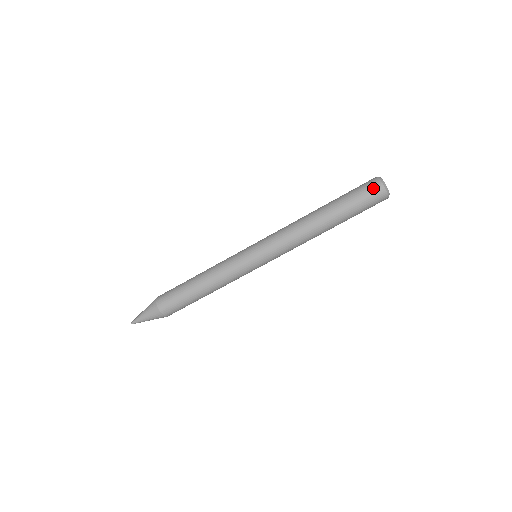
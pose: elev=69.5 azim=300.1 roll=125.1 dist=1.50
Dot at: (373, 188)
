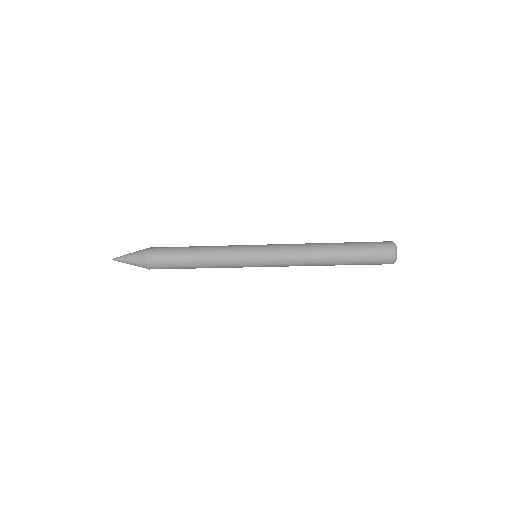
Dot at: occluded
